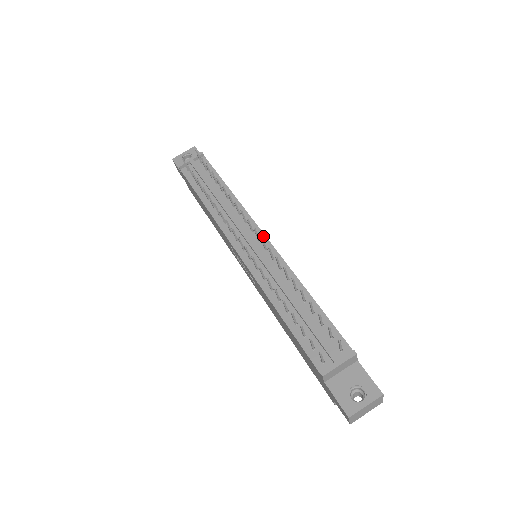
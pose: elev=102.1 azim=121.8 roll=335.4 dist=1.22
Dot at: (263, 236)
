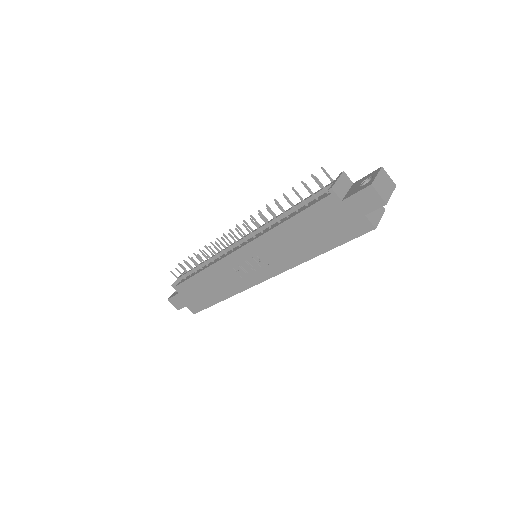
Dot at: occluded
